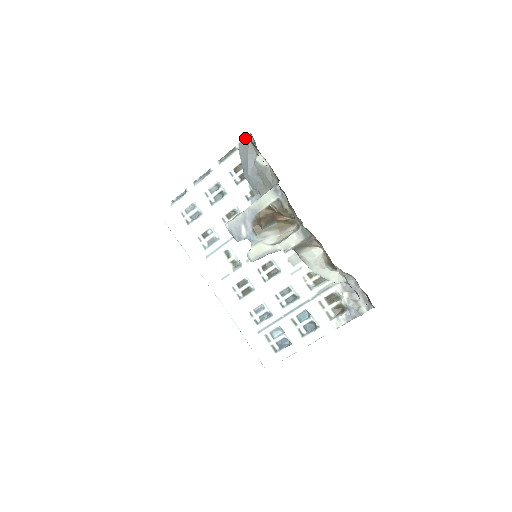
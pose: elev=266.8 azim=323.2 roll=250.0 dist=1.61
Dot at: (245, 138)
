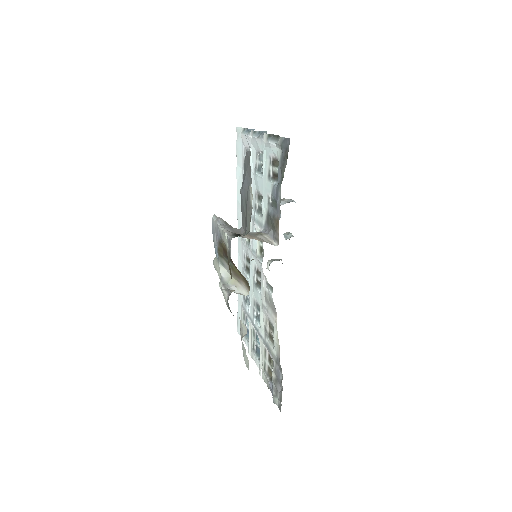
Dot at: (250, 152)
